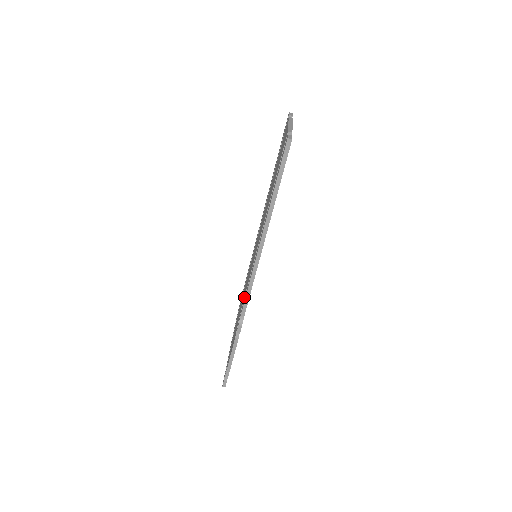
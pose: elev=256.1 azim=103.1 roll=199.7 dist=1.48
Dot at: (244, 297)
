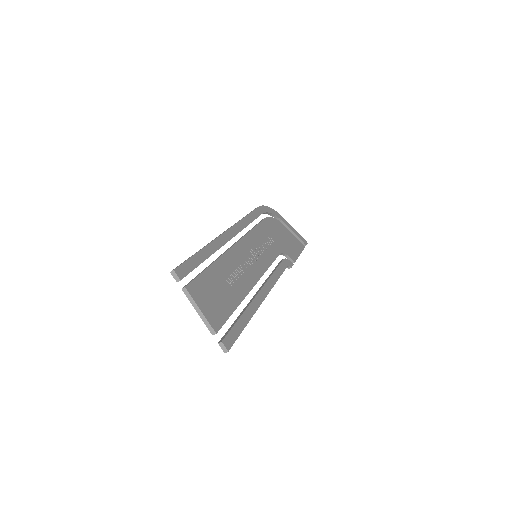
Dot at: occluded
